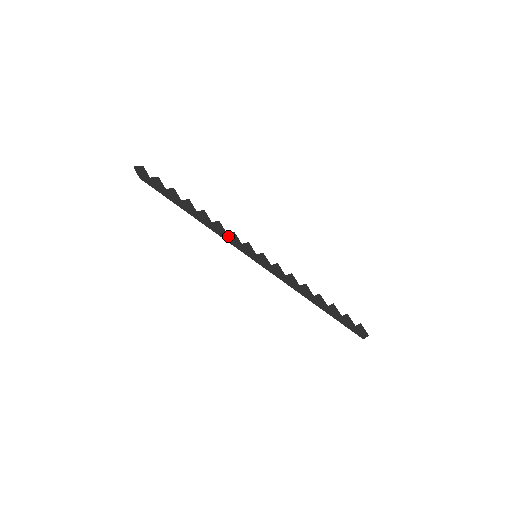
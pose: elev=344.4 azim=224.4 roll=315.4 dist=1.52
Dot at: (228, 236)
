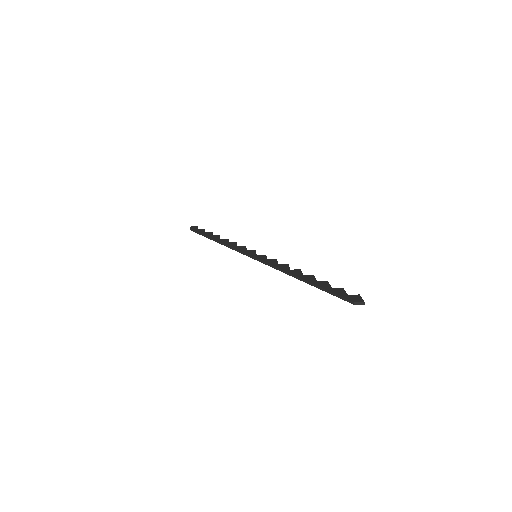
Dot at: (237, 247)
